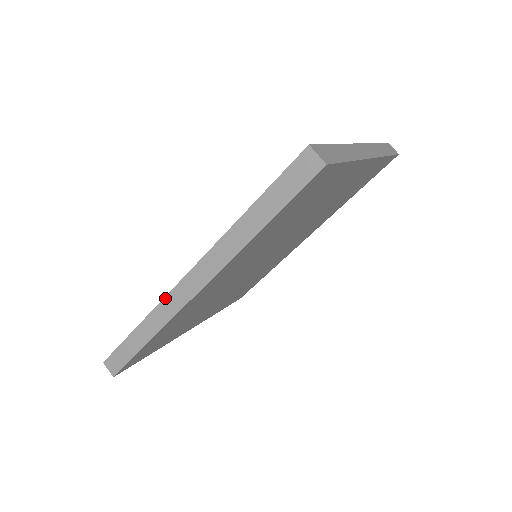
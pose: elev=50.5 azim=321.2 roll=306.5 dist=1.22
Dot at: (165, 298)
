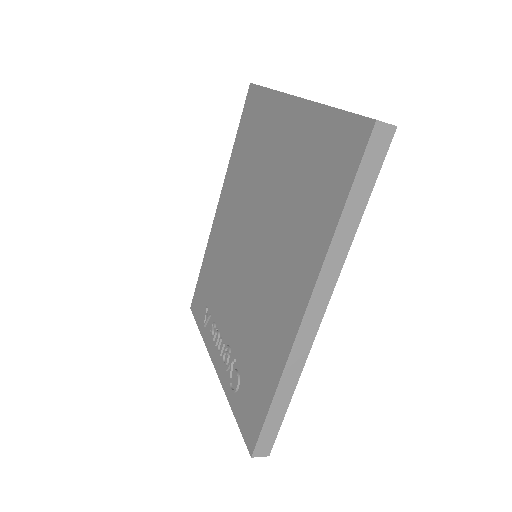
Dot at: (292, 349)
